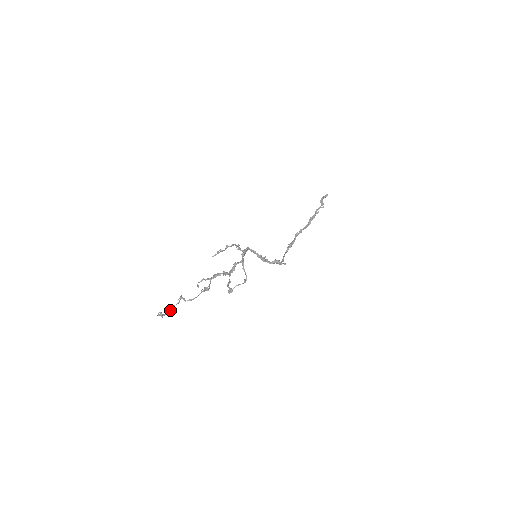
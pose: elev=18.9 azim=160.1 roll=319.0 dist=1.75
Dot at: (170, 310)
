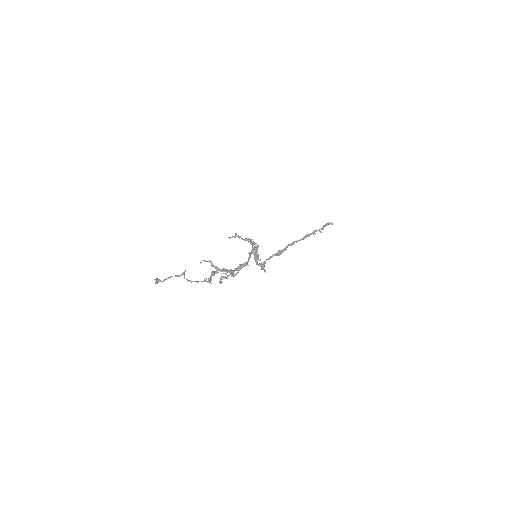
Dot at: occluded
